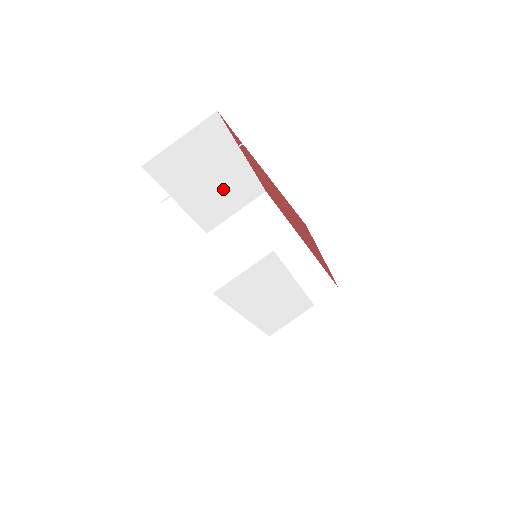
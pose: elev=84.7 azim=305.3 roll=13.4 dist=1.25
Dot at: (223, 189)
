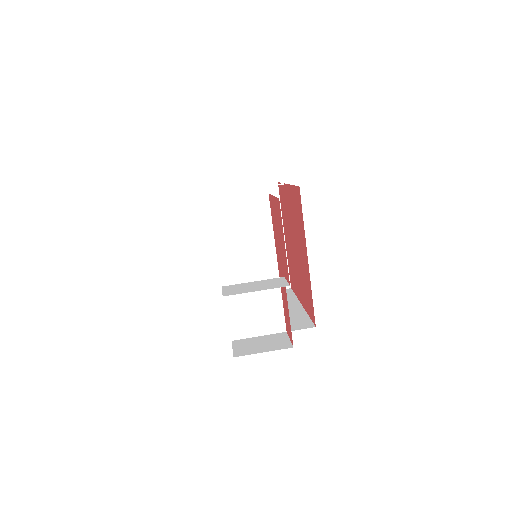
Dot at: occluded
